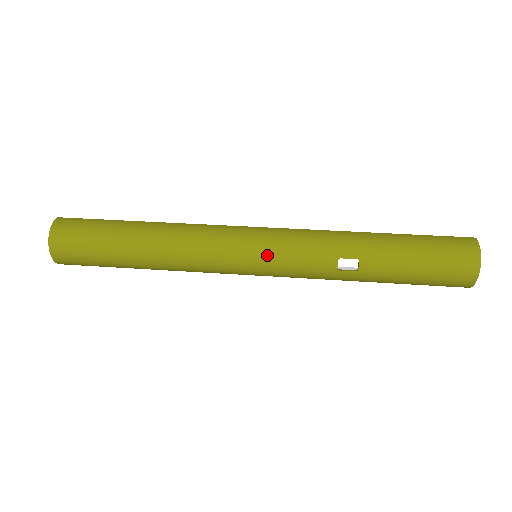
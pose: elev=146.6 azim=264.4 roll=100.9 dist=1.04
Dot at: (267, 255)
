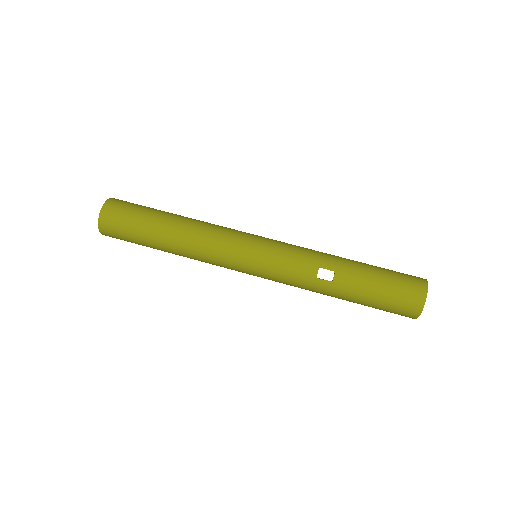
Dot at: (265, 254)
